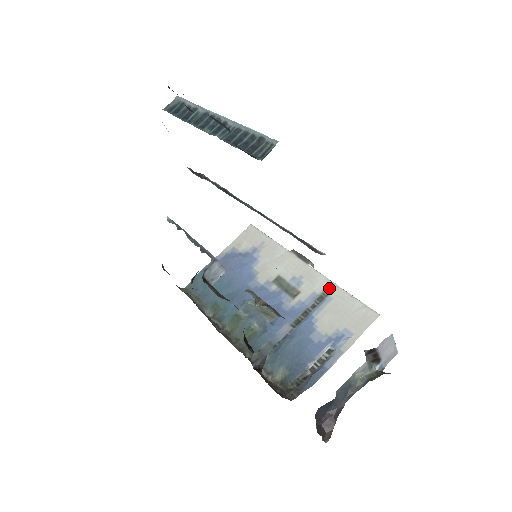
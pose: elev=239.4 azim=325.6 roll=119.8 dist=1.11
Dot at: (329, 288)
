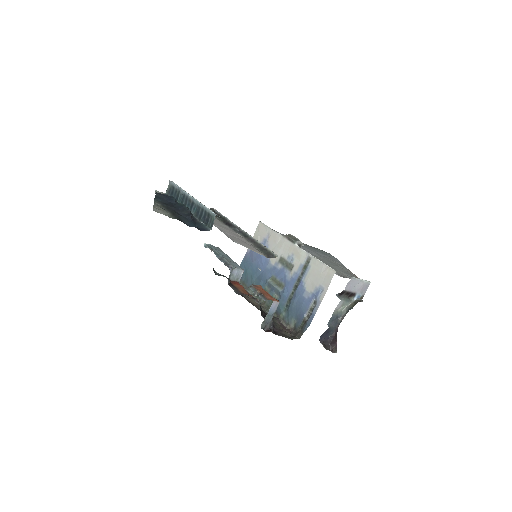
Dot at: (308, 259)
